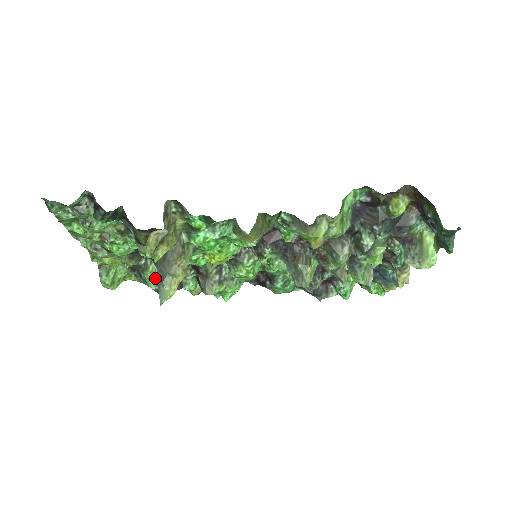
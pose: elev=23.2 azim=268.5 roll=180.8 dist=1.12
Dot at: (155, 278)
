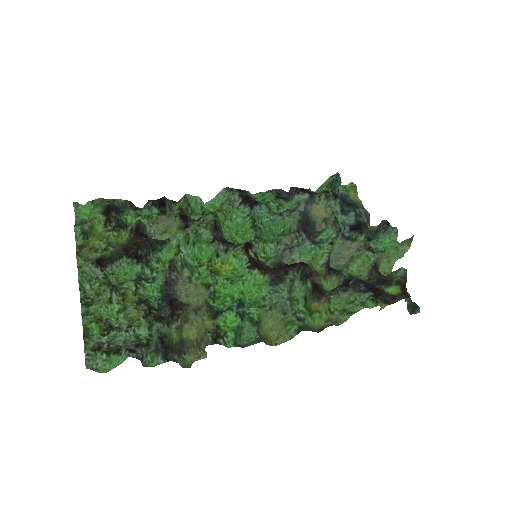
Dot at: occluded
